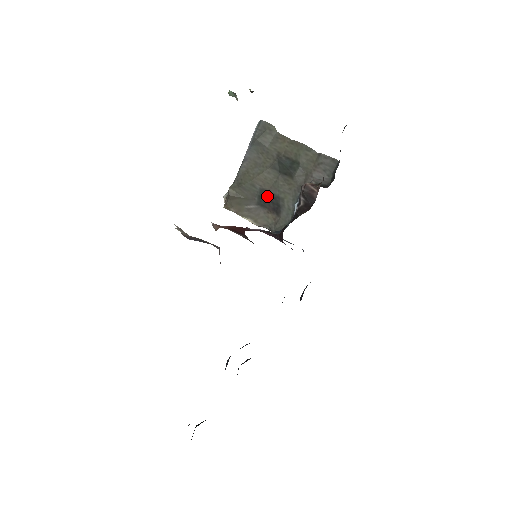
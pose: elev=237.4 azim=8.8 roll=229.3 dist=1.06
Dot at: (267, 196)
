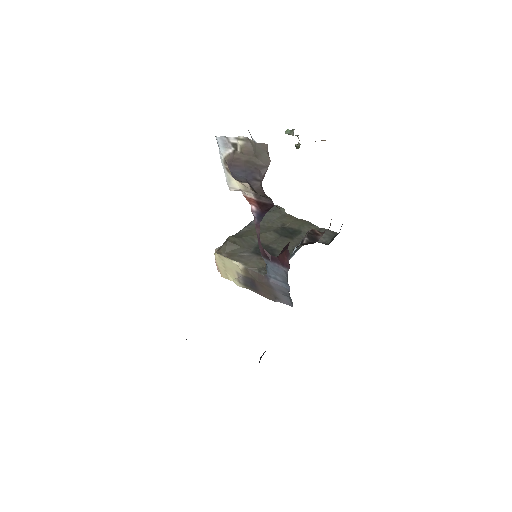
Dot at: (264, 248)
